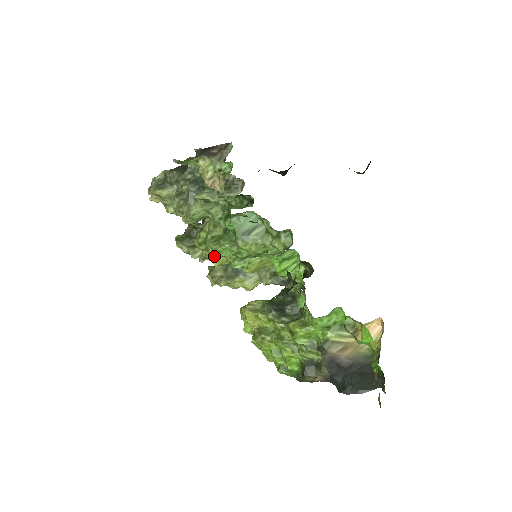
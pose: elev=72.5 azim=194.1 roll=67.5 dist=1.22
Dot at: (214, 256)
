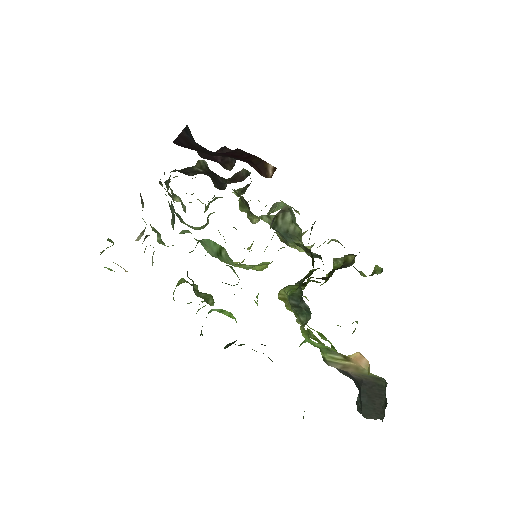
Dot at: occluded
